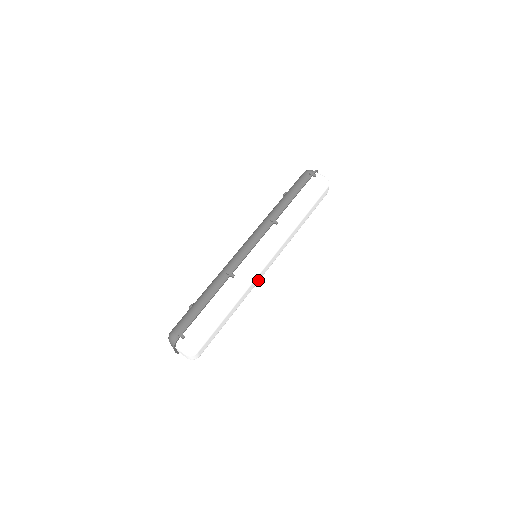
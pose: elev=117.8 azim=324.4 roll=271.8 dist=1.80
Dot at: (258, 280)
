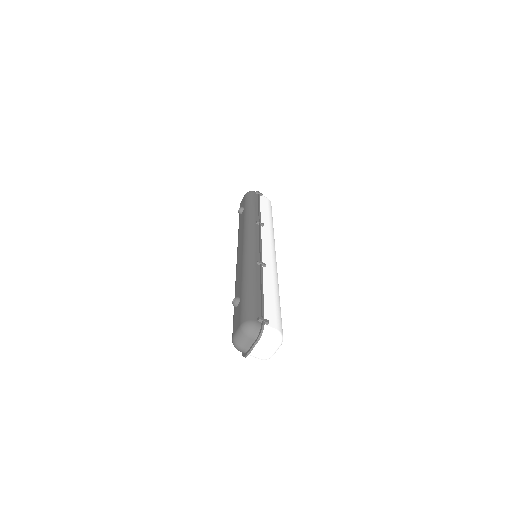
Dot at: occluded
